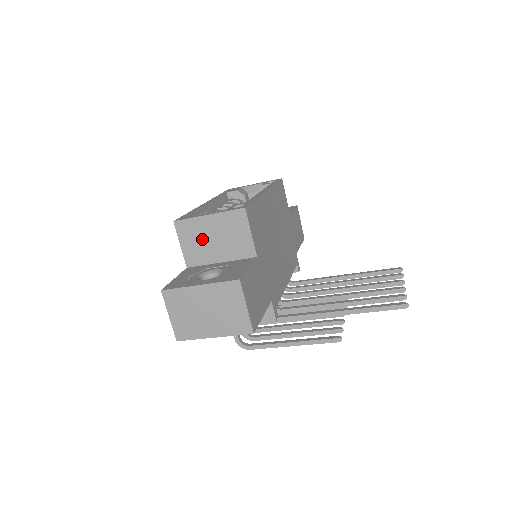
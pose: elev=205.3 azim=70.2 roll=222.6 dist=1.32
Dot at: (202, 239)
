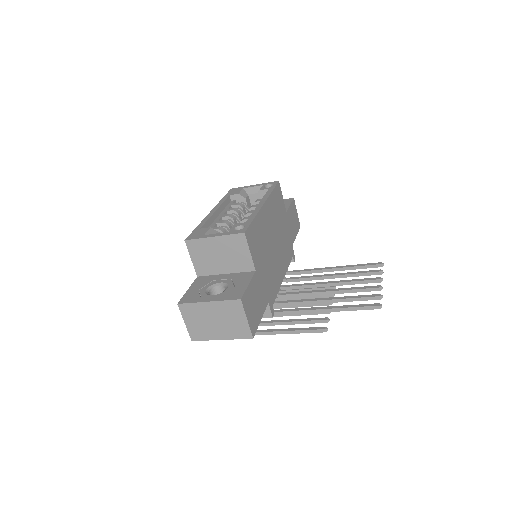
Dot at: (209, 255)
